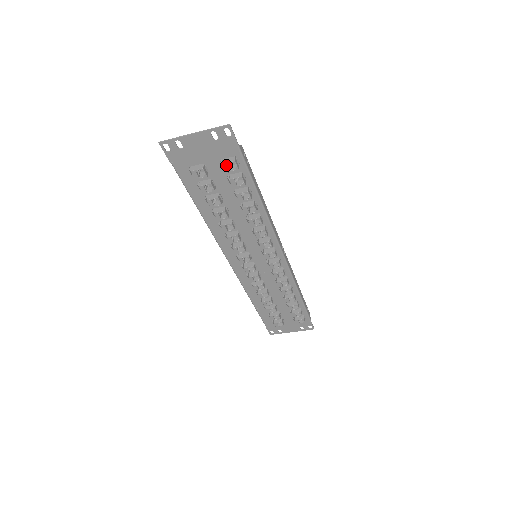
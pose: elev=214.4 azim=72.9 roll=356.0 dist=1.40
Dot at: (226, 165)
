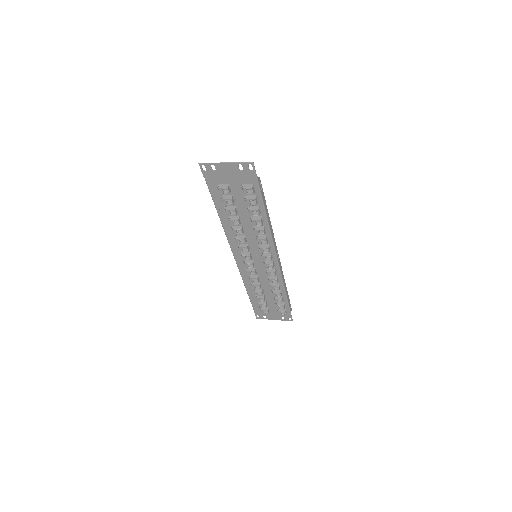
Dot at: (245, 189)
